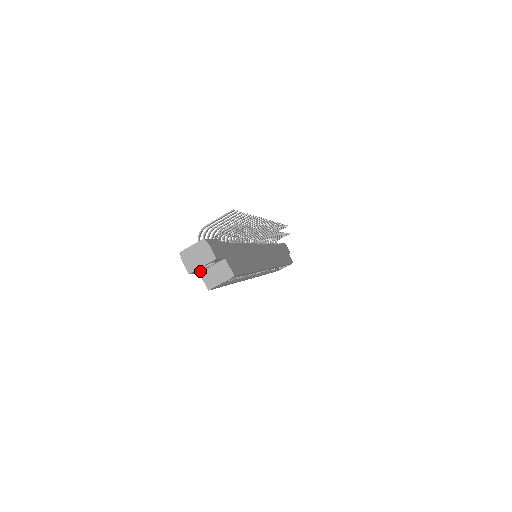
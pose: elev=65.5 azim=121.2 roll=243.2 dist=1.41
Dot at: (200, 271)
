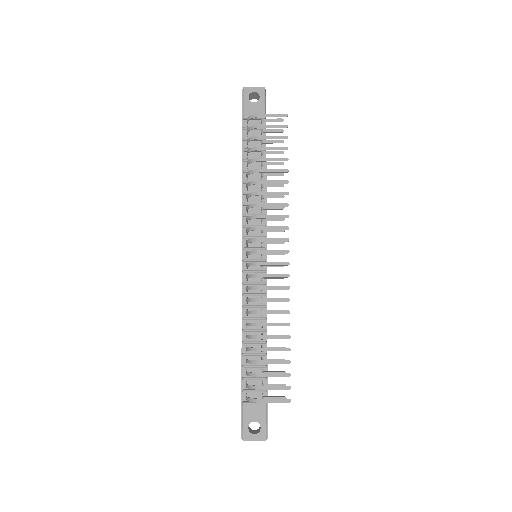
Dot at: occluded
